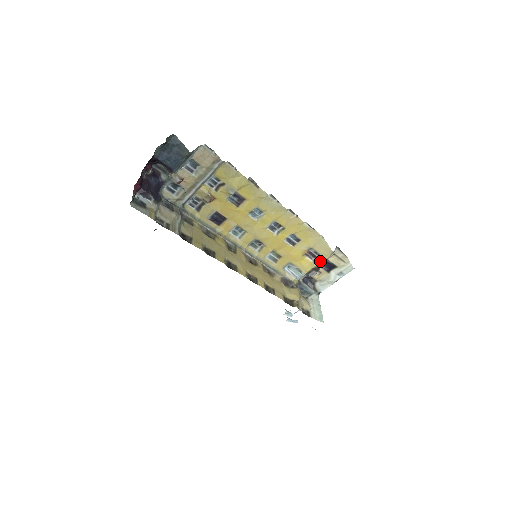
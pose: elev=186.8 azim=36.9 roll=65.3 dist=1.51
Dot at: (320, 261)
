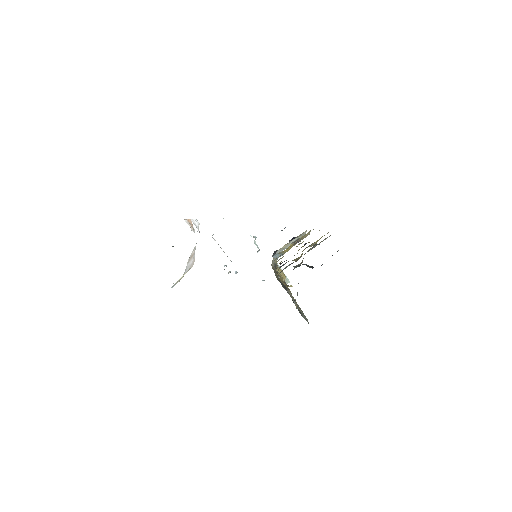
Dot at: occluded
